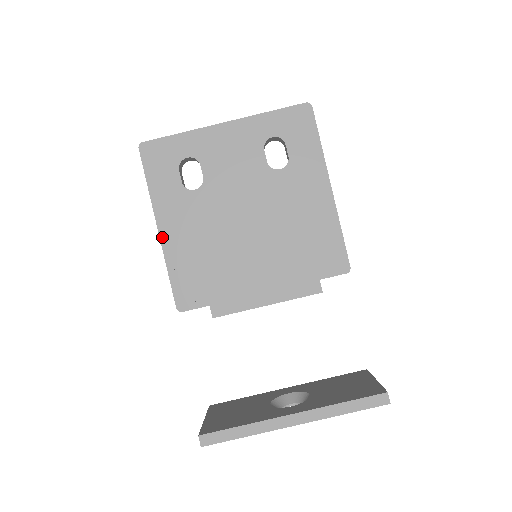
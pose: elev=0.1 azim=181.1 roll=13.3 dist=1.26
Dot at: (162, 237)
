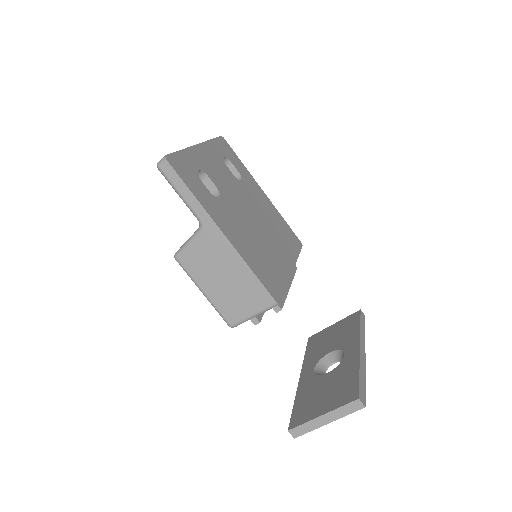
Dot at: (231, 241)
